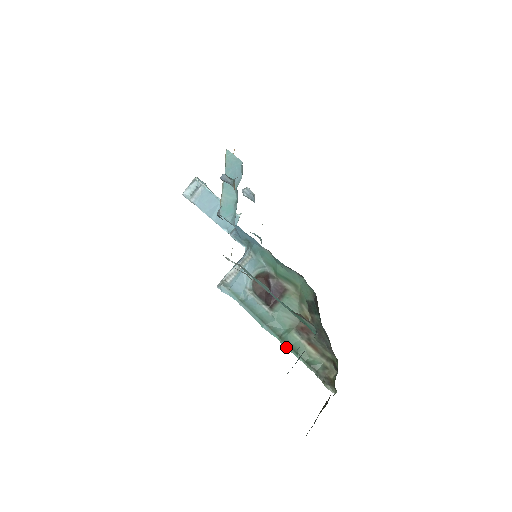
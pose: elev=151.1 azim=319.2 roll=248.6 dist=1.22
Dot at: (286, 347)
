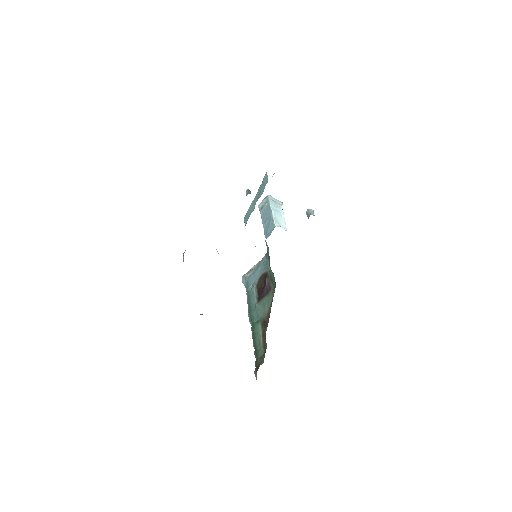
Dot at: (252, 333)
